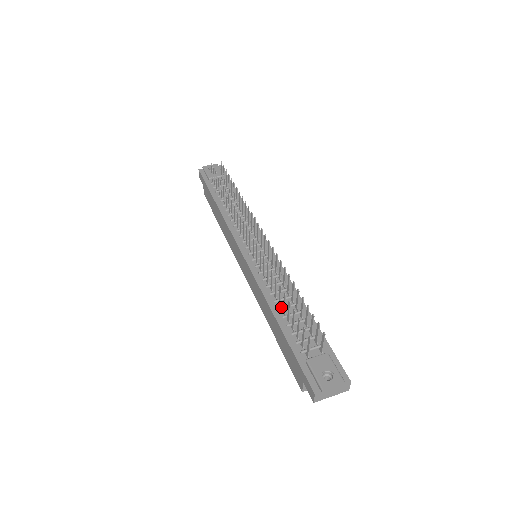
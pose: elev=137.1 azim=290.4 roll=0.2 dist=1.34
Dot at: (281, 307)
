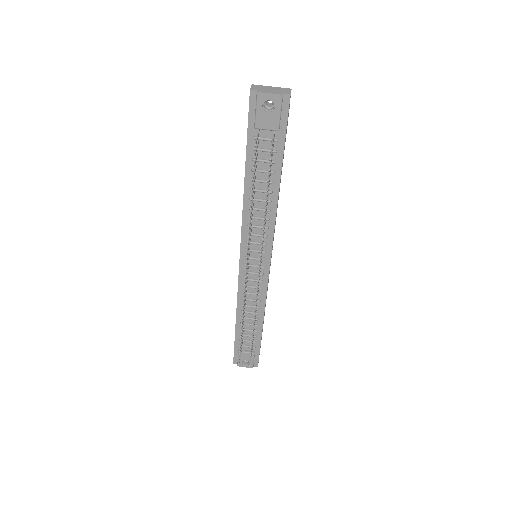
Dot at: occluded
